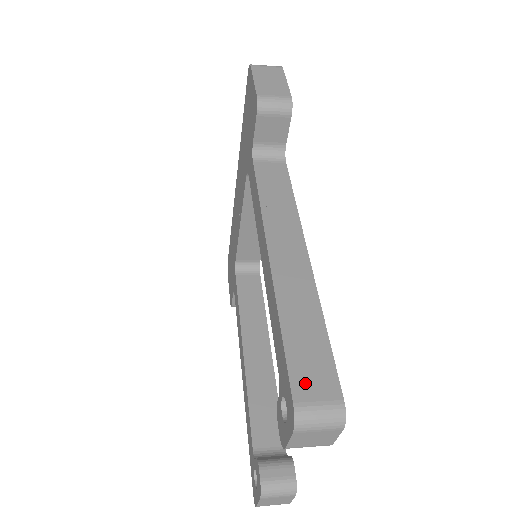
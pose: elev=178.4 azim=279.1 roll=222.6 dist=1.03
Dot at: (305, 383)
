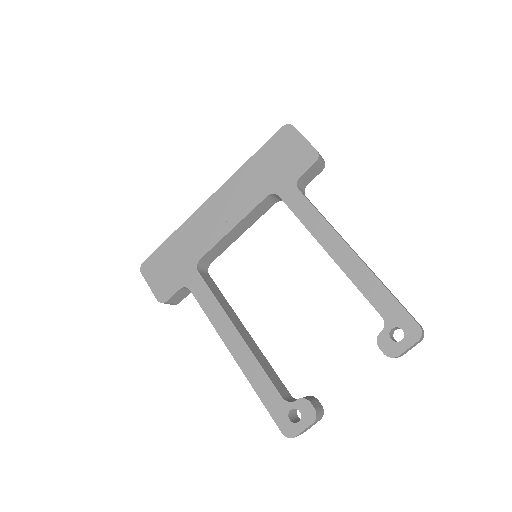
Dot at: occluded
